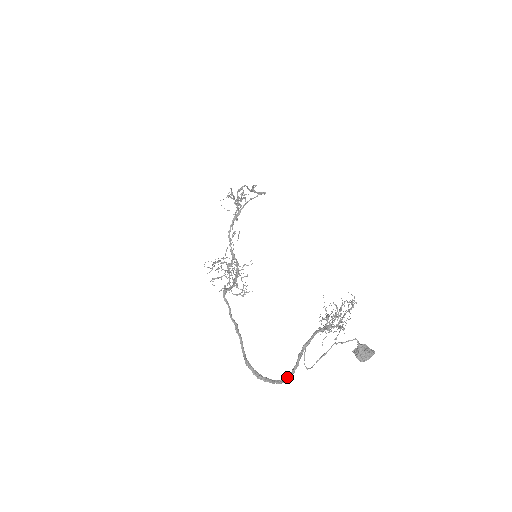
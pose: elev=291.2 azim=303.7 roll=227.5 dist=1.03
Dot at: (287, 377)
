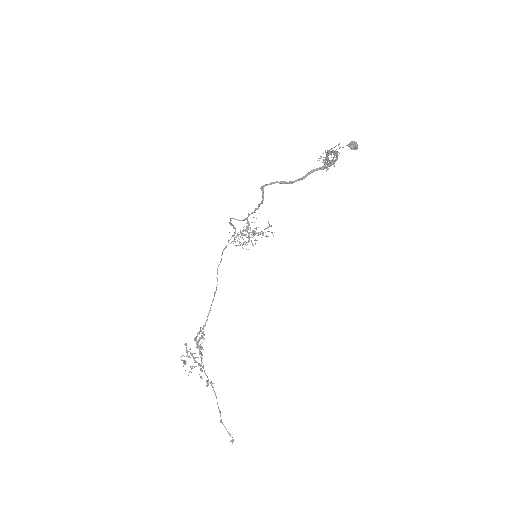
Dot at: (336, 155)
